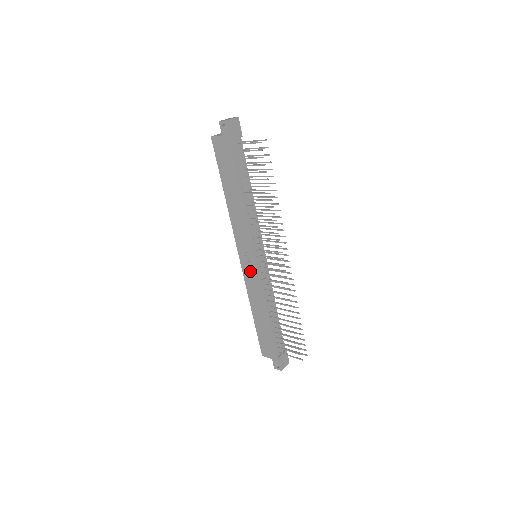
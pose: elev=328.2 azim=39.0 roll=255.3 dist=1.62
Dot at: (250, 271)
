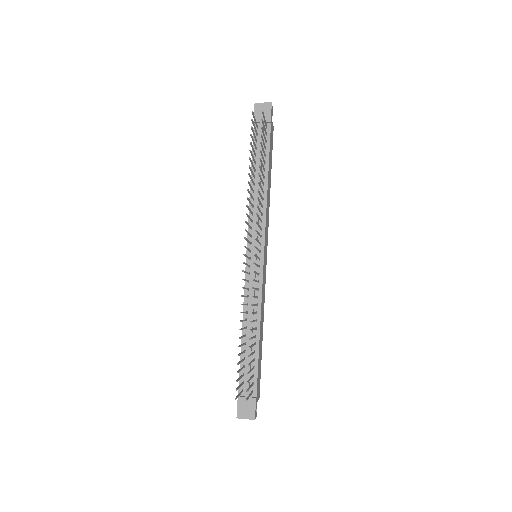
Dot at: occluded
